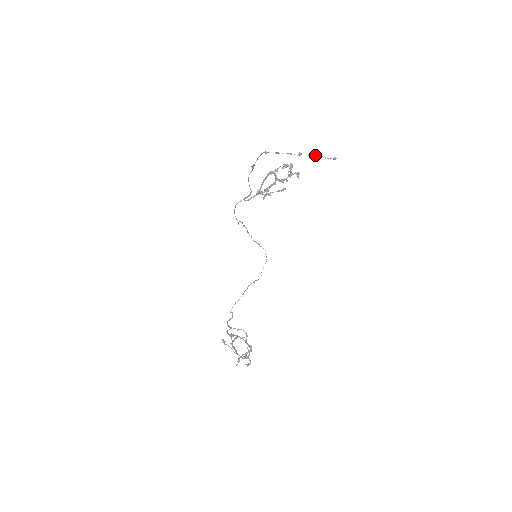
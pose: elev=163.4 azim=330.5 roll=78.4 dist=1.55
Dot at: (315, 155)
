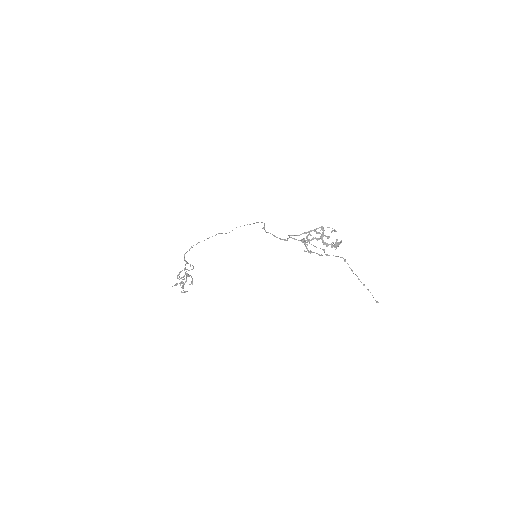
Dot at: occluded
